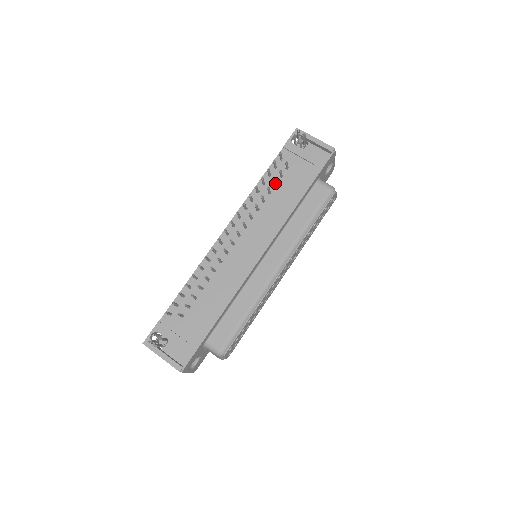
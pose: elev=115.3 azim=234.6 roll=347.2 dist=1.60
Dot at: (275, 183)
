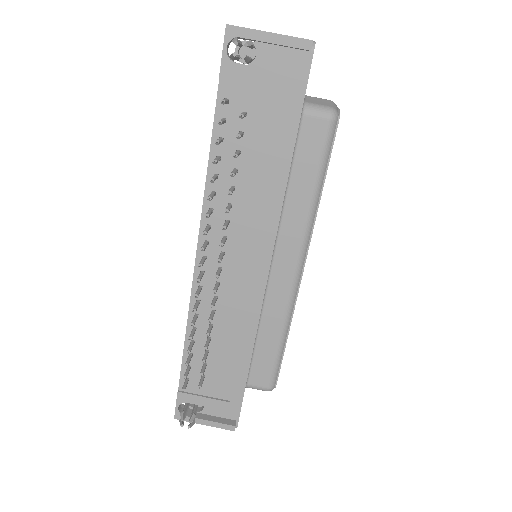
Dot at: (238, 155)
